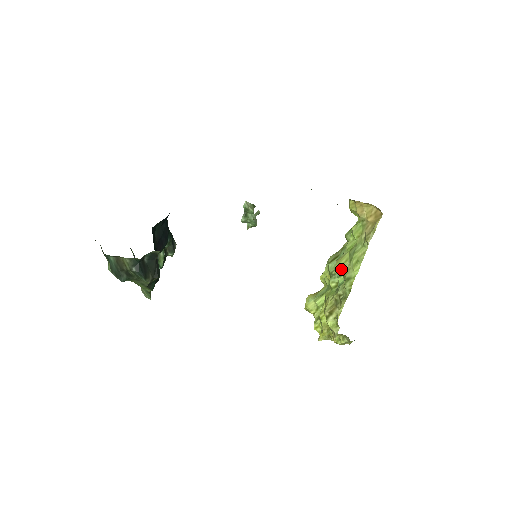
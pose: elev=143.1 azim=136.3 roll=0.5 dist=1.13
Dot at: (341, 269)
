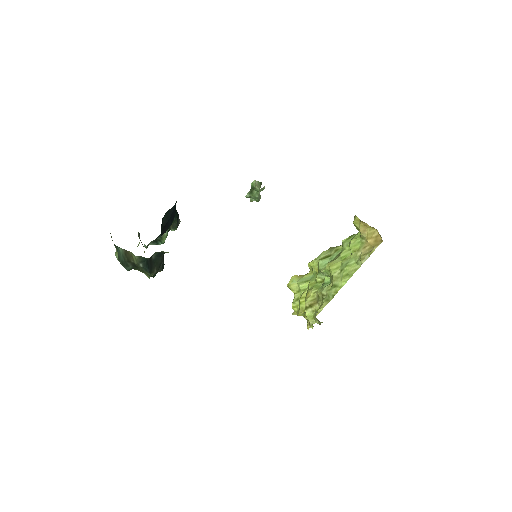
Dot at: (330, 273)
